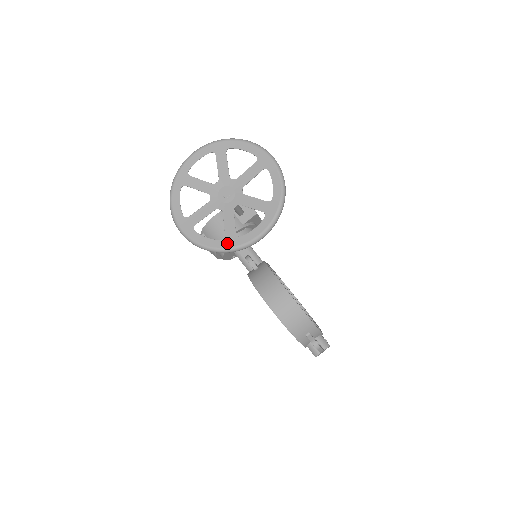
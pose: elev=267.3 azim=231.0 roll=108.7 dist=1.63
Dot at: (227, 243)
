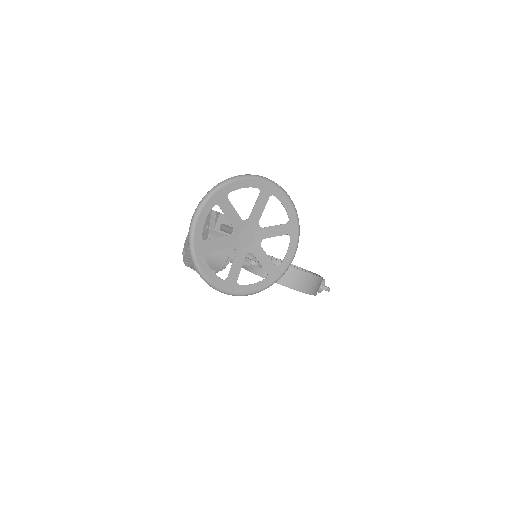
Dot at: (273, 277)
